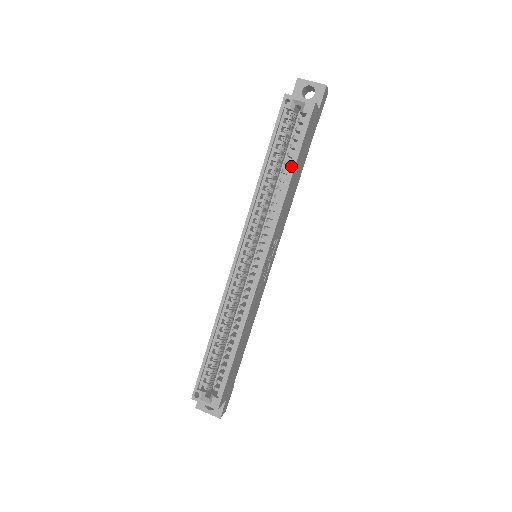
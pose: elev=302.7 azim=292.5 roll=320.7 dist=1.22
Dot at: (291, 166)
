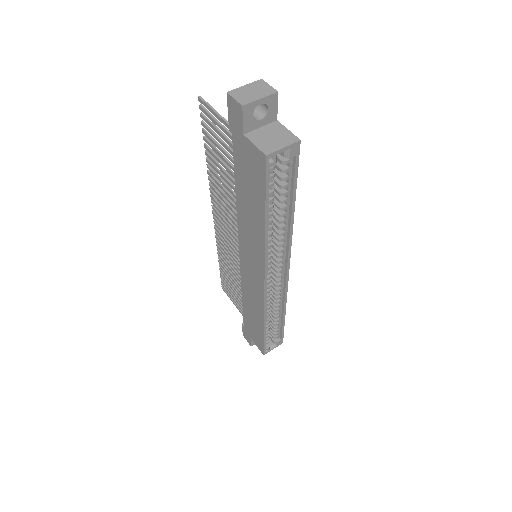
Dot at: (289, 201)
